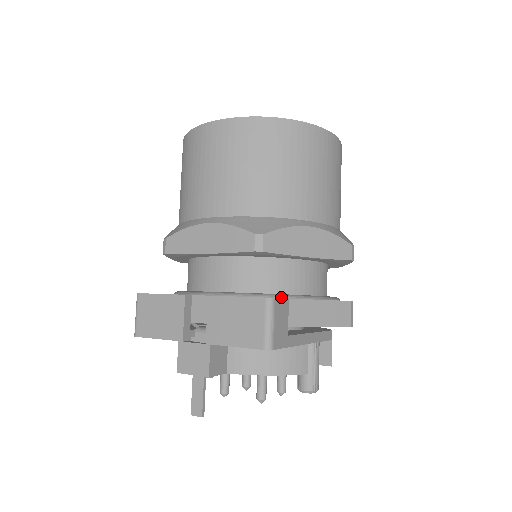
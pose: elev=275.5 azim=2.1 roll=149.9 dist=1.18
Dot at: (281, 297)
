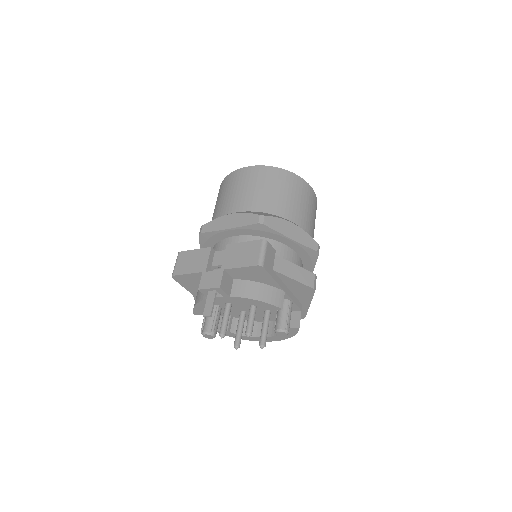
Dot at: occluded
